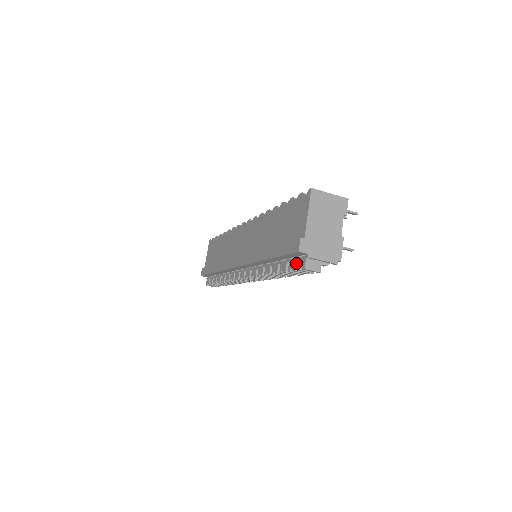
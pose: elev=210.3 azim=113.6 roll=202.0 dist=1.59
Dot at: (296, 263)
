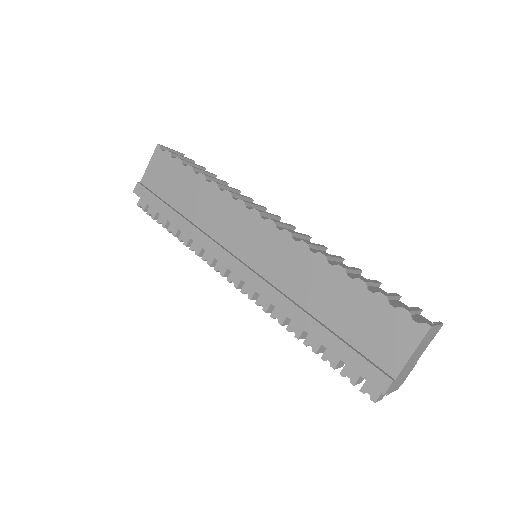
Dot at: (359, 378)
